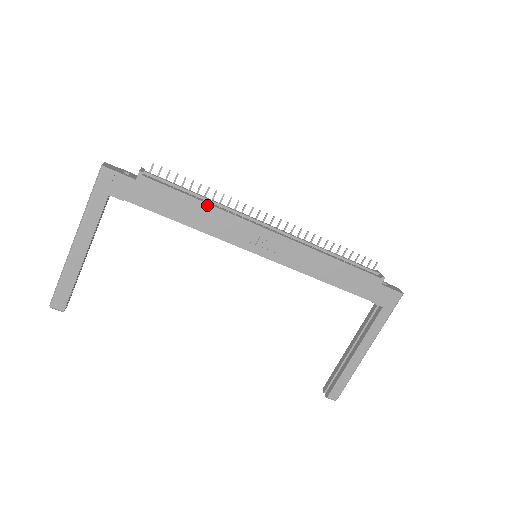
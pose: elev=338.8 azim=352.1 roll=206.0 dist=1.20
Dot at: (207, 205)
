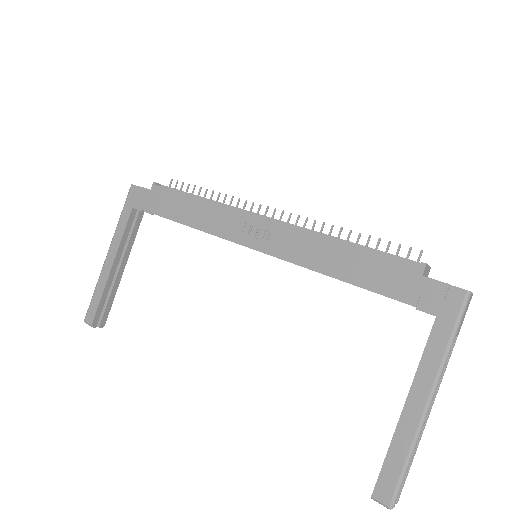
Dot at: (202, 201)
